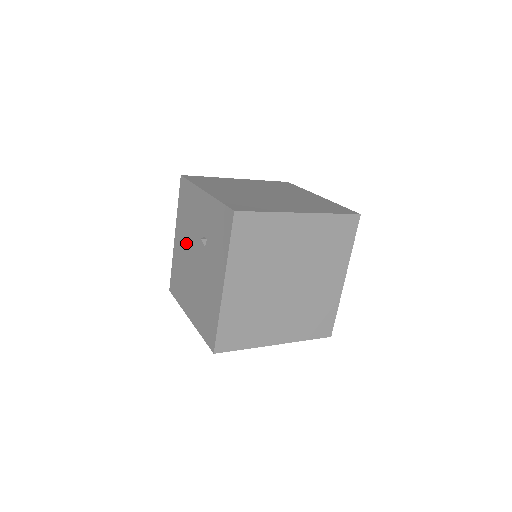
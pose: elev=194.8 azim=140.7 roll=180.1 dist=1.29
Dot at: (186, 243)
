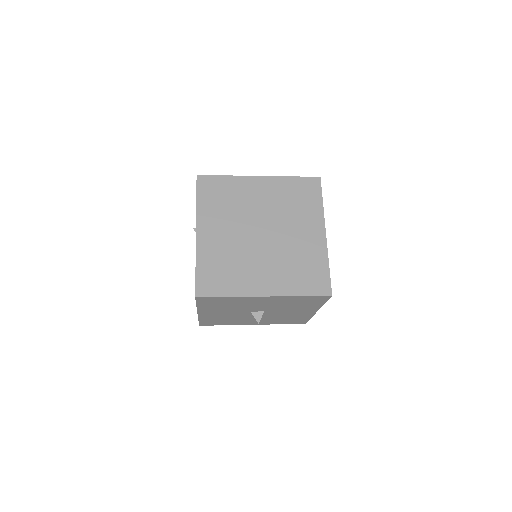
Dot at: occluded
